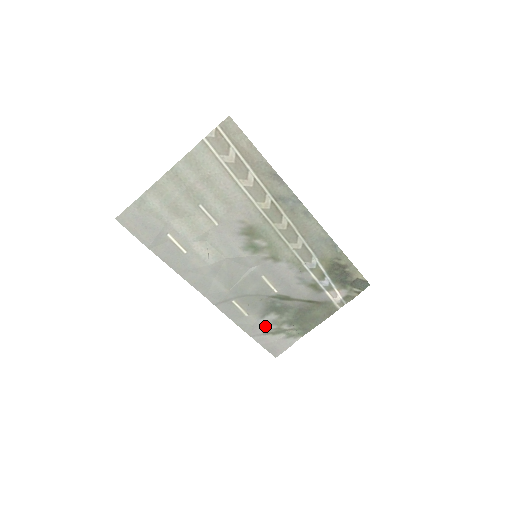
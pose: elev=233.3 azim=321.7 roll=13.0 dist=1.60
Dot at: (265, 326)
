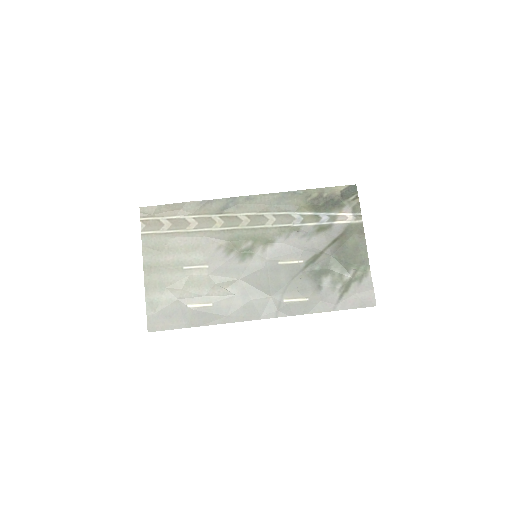
Dot at: (332, 293)
